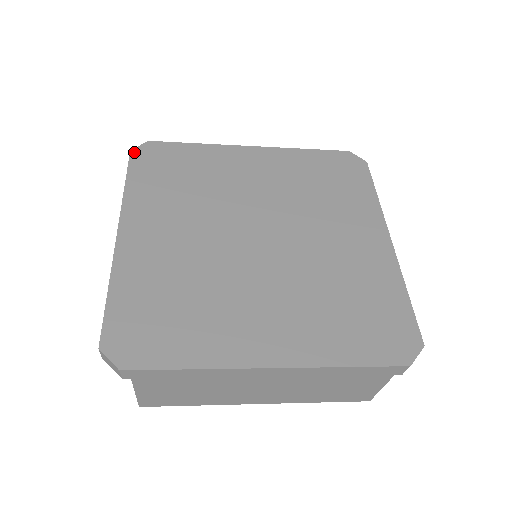
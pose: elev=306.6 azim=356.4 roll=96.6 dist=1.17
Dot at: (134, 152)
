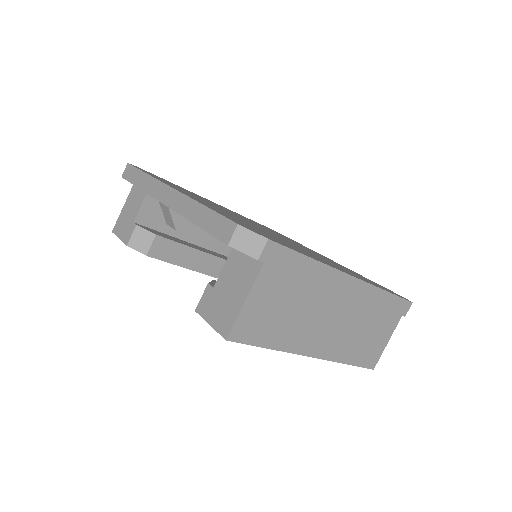
Dot at: occluded
